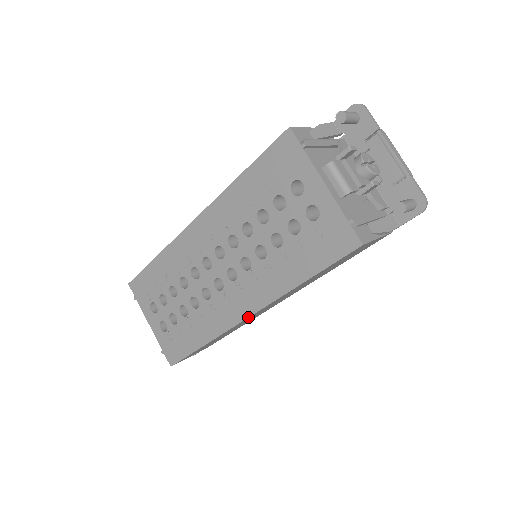
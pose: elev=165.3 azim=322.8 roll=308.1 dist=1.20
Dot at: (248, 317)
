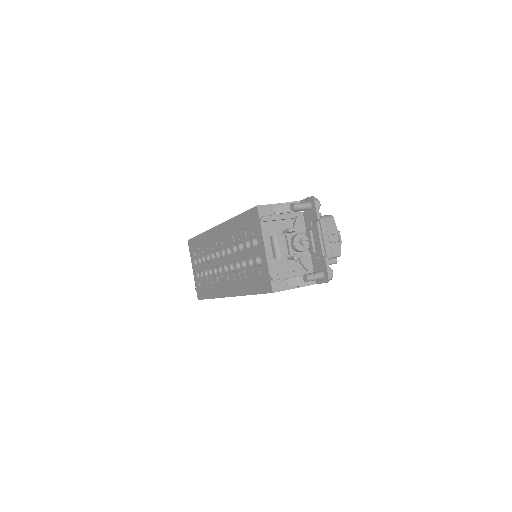
Dot at: occluded
